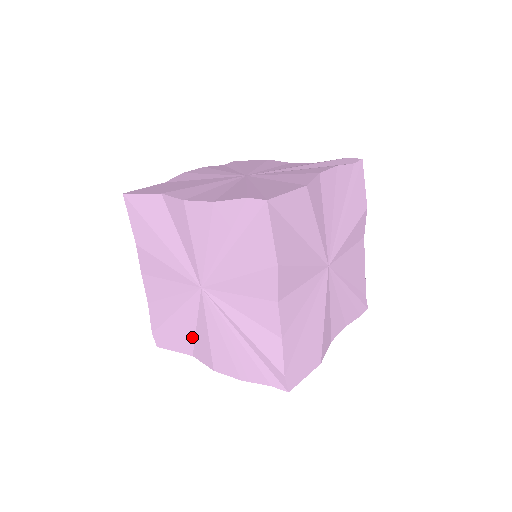
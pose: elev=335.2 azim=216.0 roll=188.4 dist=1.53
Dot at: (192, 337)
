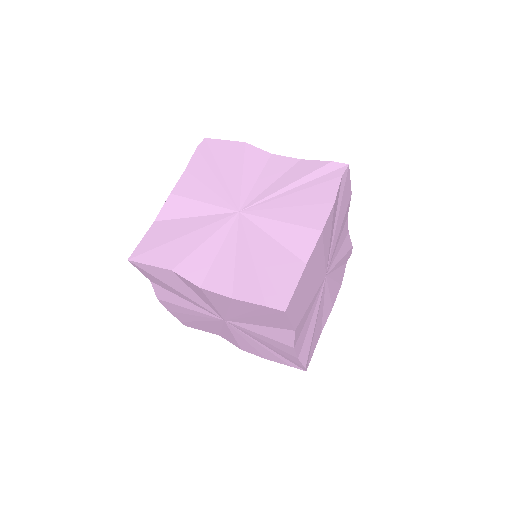
Dot at: (284, 251)
